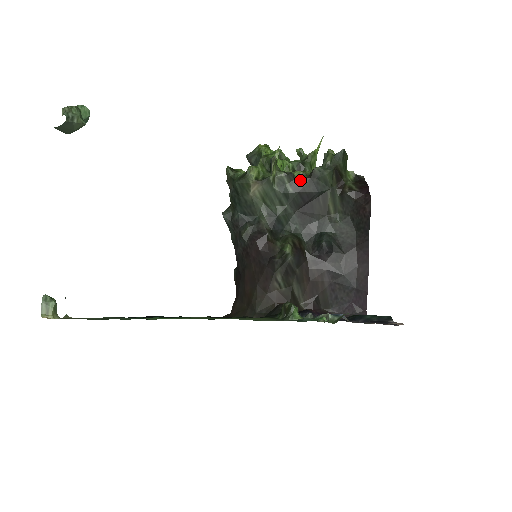
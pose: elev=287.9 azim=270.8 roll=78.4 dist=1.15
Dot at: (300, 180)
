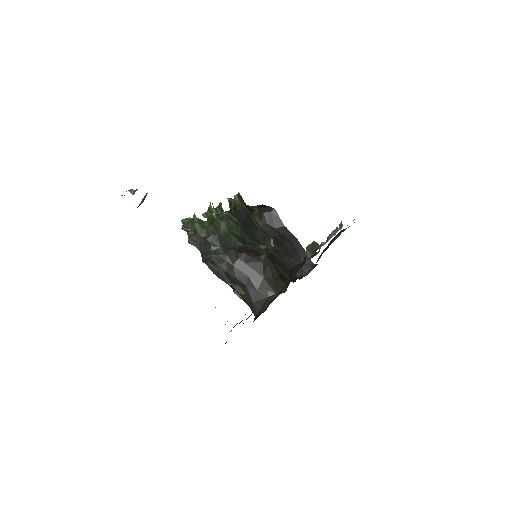
Dot at: (236, 213)
